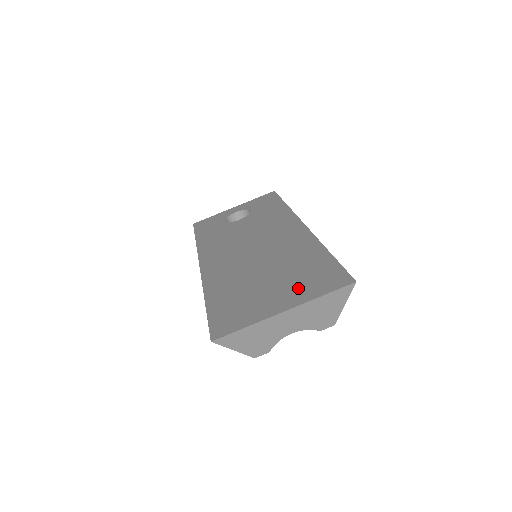
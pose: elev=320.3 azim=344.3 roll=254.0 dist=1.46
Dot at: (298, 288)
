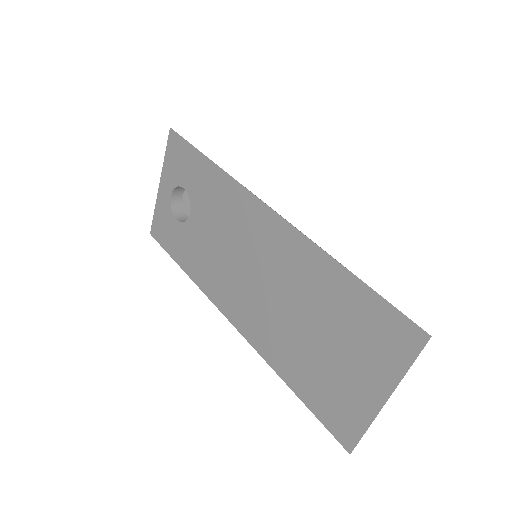
Dot at: (370, 357)
